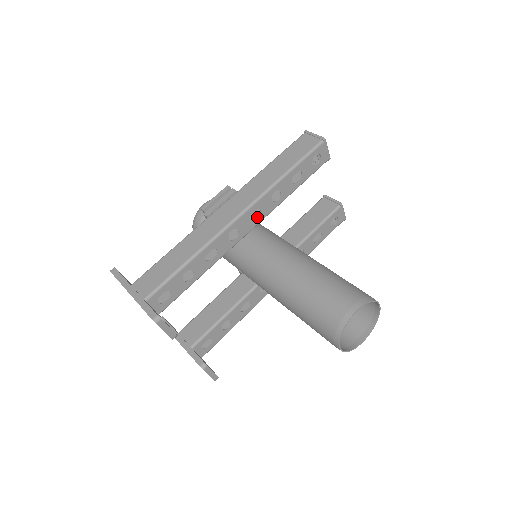
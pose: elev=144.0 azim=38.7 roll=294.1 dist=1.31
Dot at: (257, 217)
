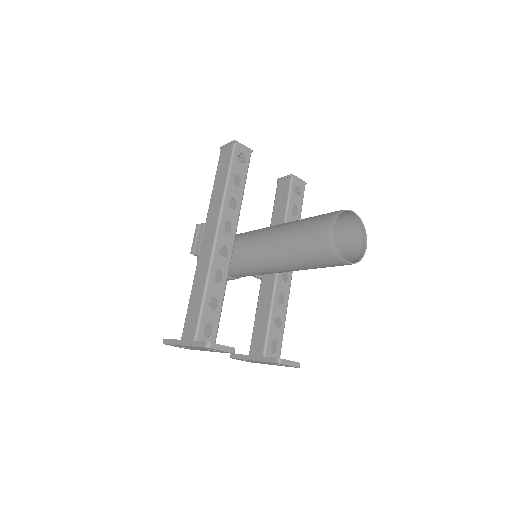
Dot at: (231, 228)
